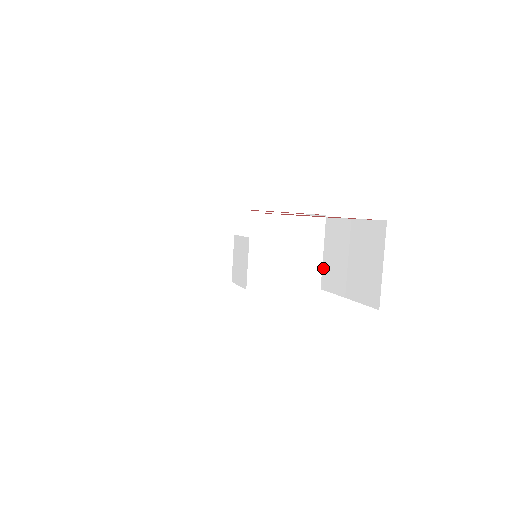
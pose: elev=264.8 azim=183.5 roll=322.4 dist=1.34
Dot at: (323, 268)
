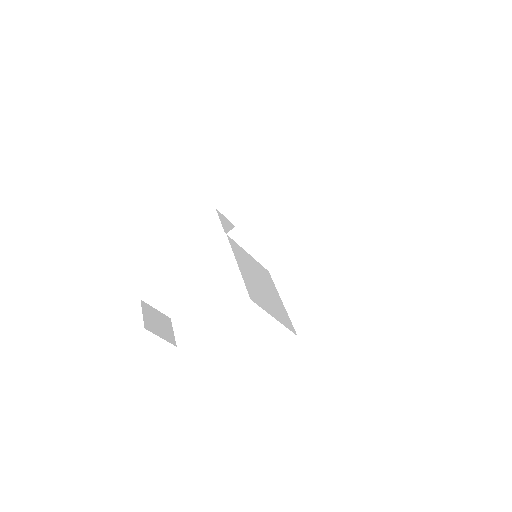
Dot at: (317, 212)
